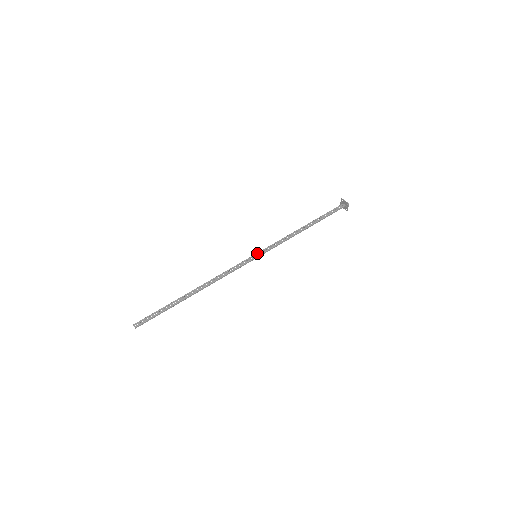
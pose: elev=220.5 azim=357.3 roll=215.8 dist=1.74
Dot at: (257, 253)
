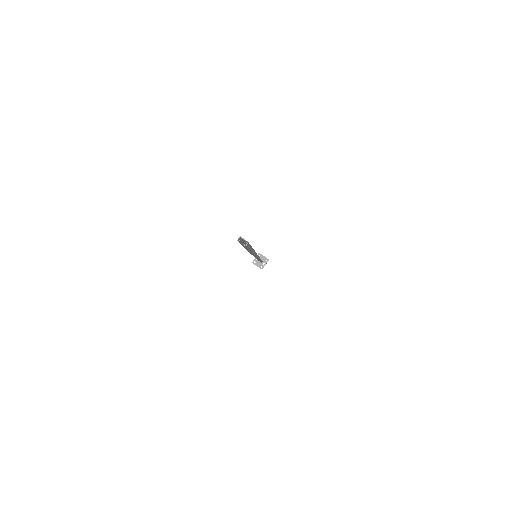
Dot at: occluded
